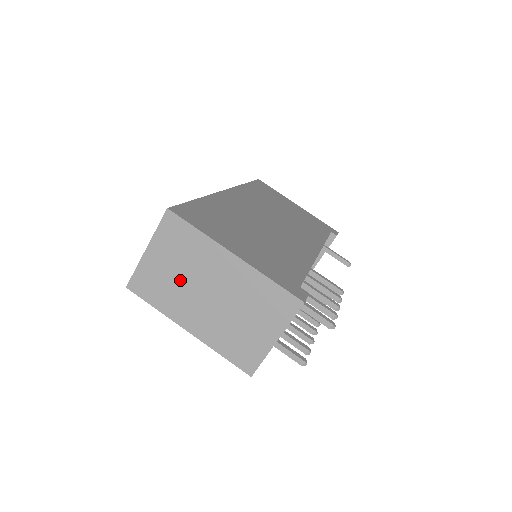
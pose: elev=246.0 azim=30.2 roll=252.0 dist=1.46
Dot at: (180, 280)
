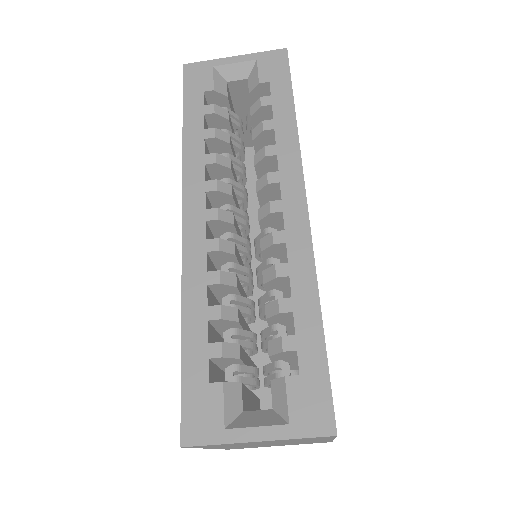
Dot at: occluded
